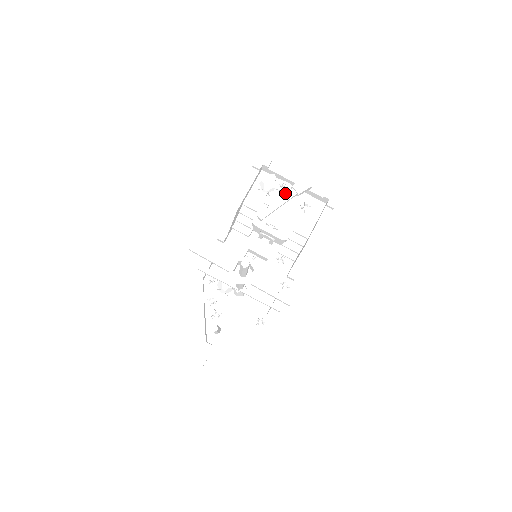
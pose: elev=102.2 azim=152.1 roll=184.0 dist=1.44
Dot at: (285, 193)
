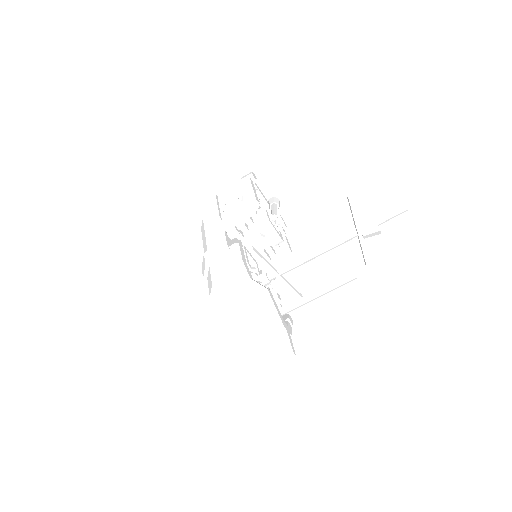
Dot at: occluded
